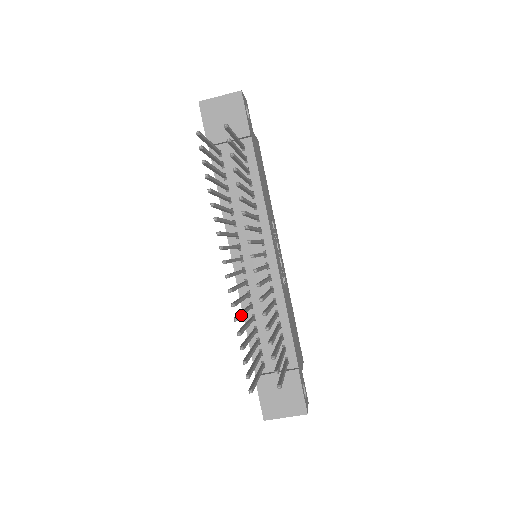
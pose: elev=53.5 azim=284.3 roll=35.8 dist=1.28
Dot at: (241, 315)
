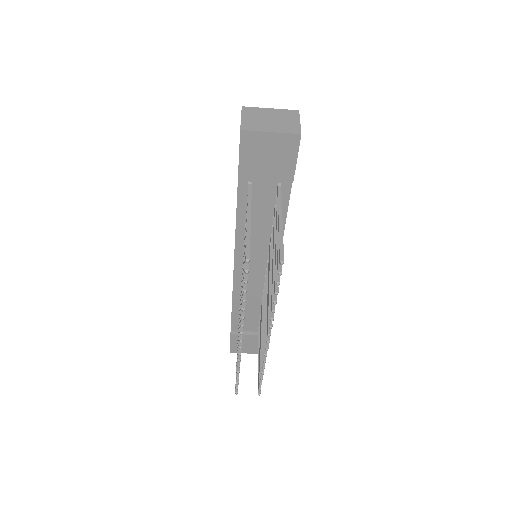
Dot at: occluded
